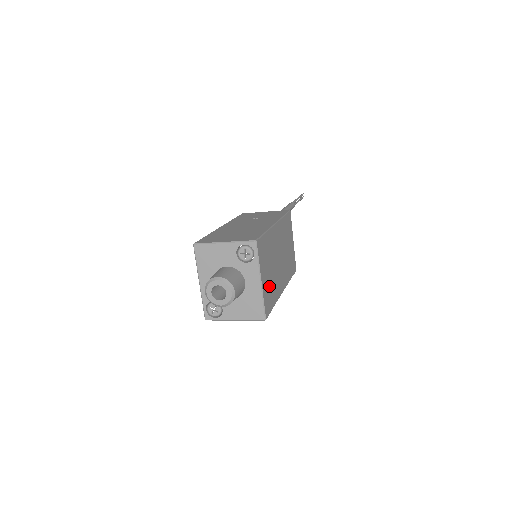
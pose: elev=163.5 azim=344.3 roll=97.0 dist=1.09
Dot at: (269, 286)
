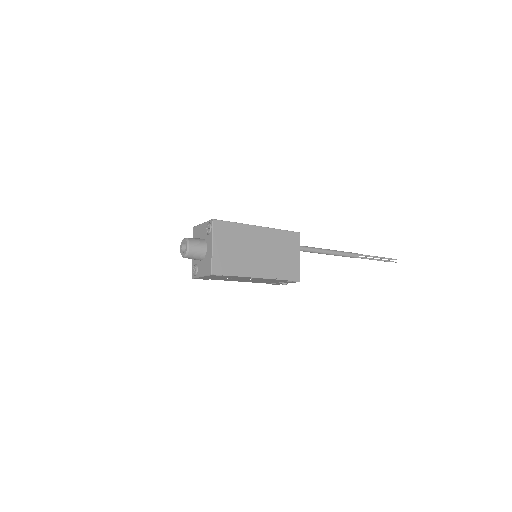
Dot at: (228, 258)
